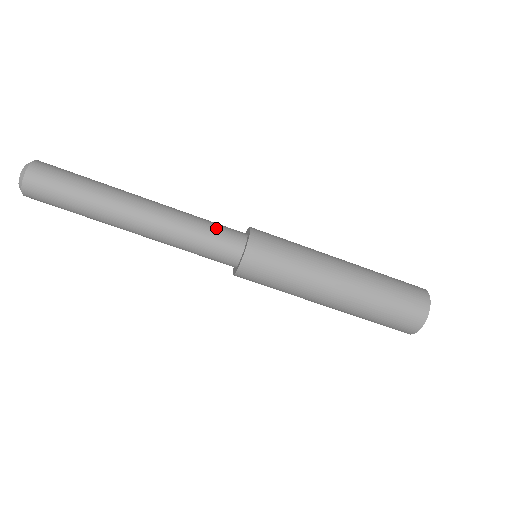
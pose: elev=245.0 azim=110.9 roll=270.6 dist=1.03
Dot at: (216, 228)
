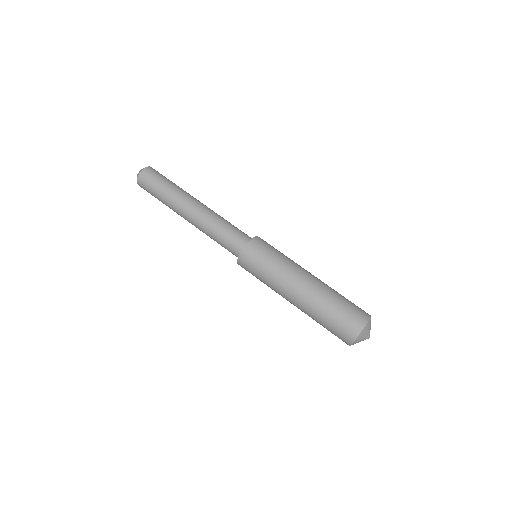
Dot at: occluded
